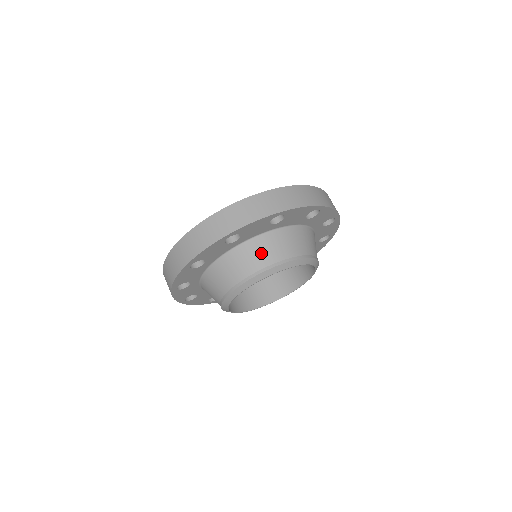
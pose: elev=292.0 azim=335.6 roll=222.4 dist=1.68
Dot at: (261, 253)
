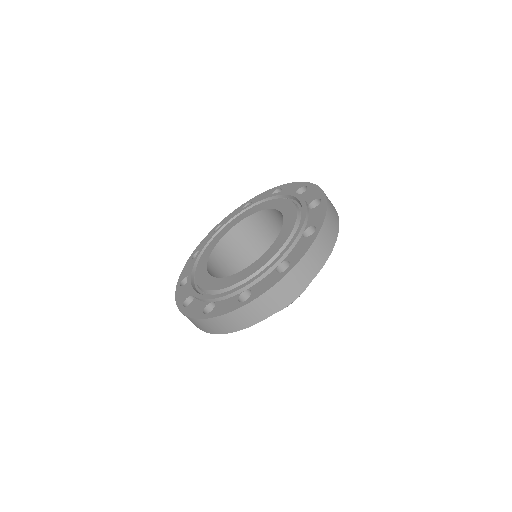
Dot at: occluded
